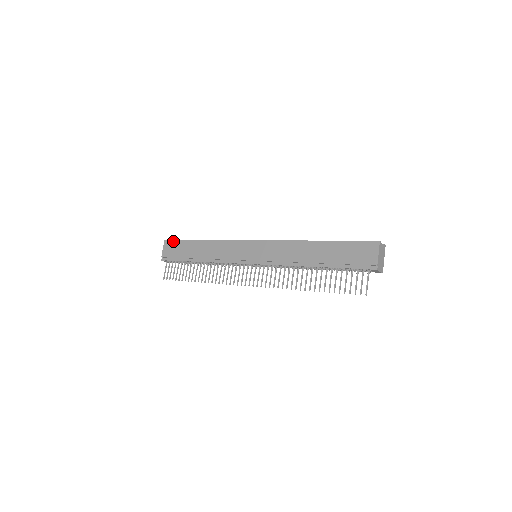
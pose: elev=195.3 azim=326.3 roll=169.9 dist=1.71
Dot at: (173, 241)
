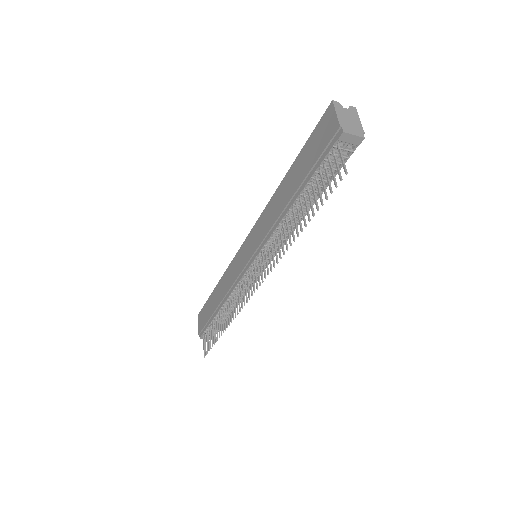
Dot at: (202, 309)
